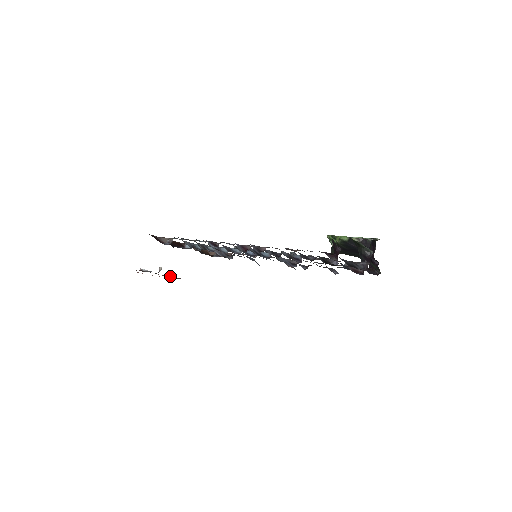
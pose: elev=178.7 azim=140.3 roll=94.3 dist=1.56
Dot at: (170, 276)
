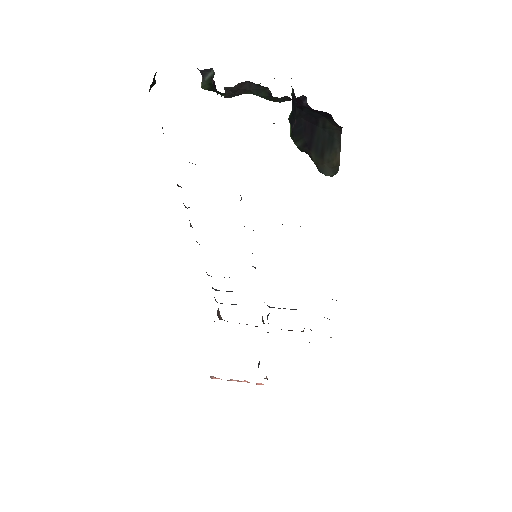
Dot at: occluded
